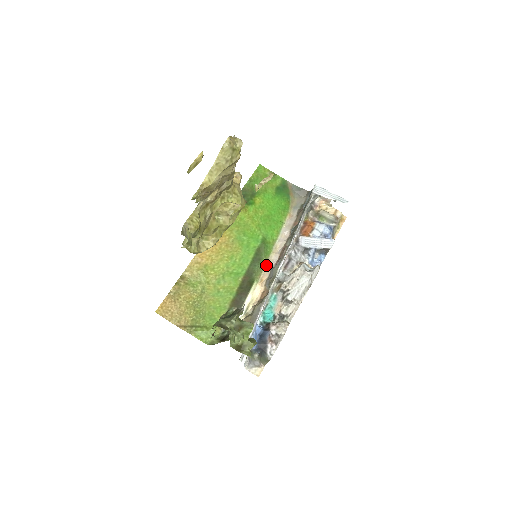
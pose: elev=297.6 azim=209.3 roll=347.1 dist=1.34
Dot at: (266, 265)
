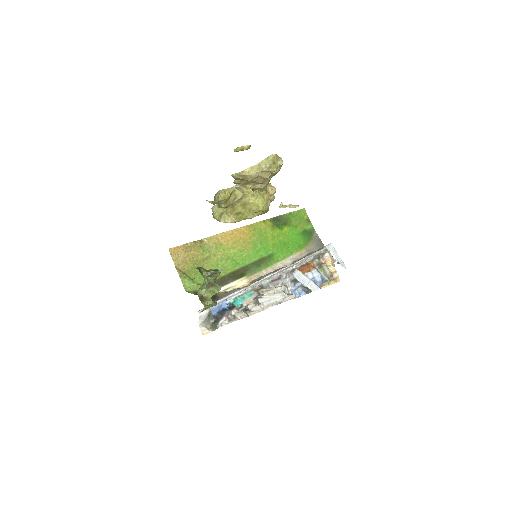
Dot at: (261, 272)
